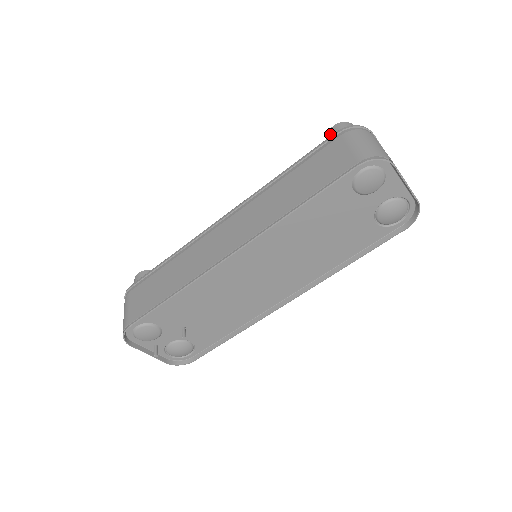
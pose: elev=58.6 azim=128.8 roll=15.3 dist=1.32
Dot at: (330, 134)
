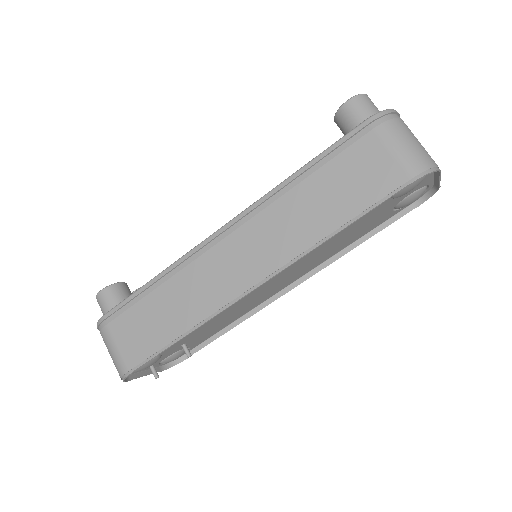
Dot at: (344, 113)
